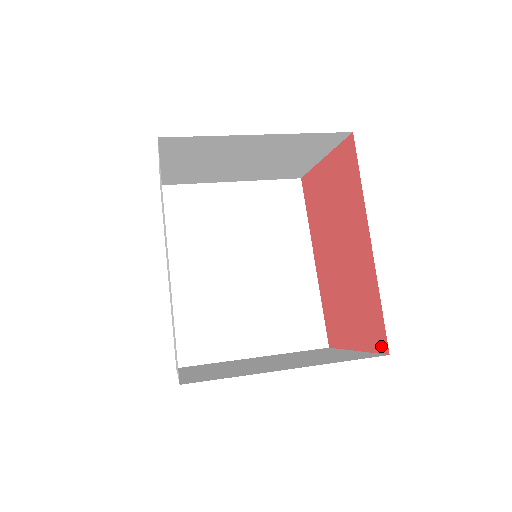
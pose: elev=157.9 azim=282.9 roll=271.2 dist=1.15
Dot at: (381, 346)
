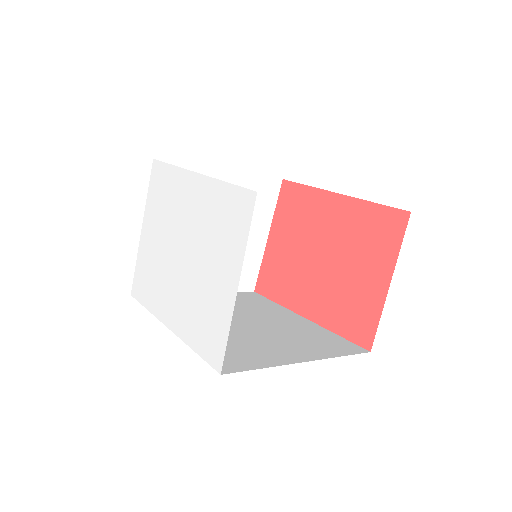
Dot at: (401, 223)
